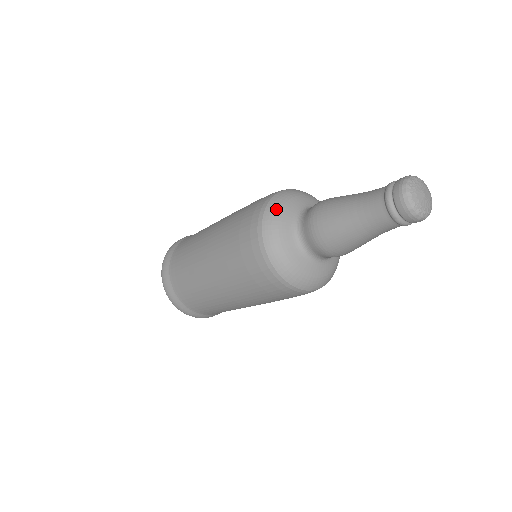
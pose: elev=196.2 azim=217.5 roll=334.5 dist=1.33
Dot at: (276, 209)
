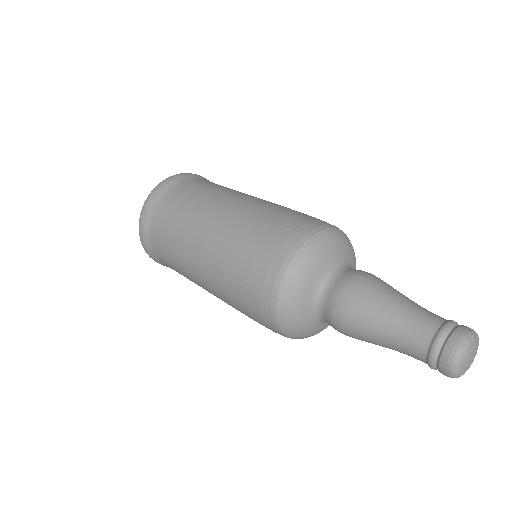
Dot at: (322, 245)
